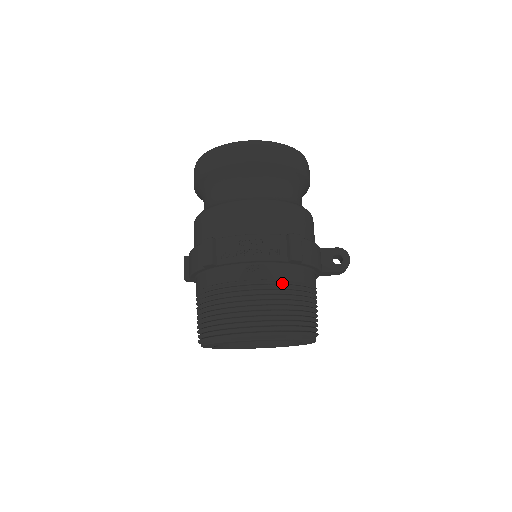
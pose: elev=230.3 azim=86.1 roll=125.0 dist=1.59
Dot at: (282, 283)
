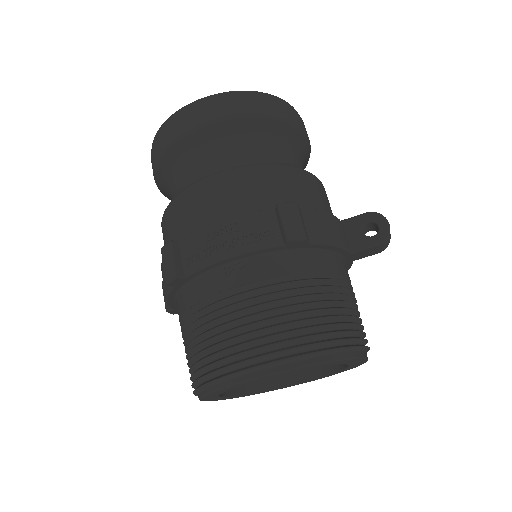
Dot at: (285, 281)
